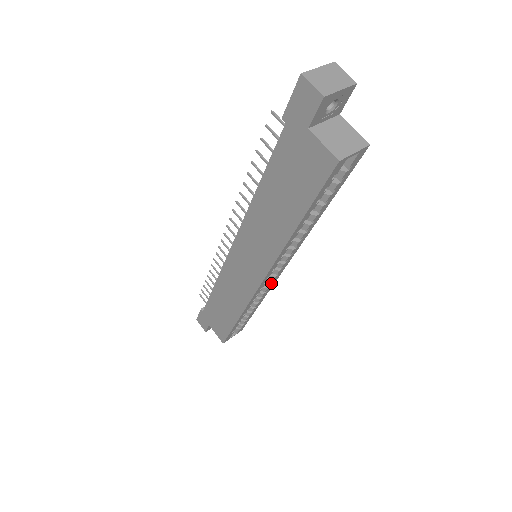
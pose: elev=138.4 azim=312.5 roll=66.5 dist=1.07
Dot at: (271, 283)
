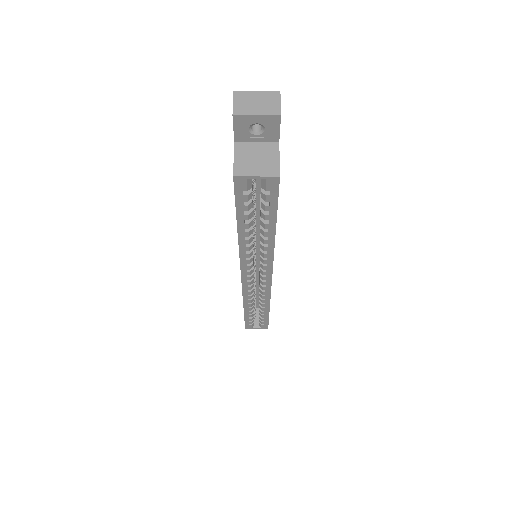
Dot at: (264, 288)
